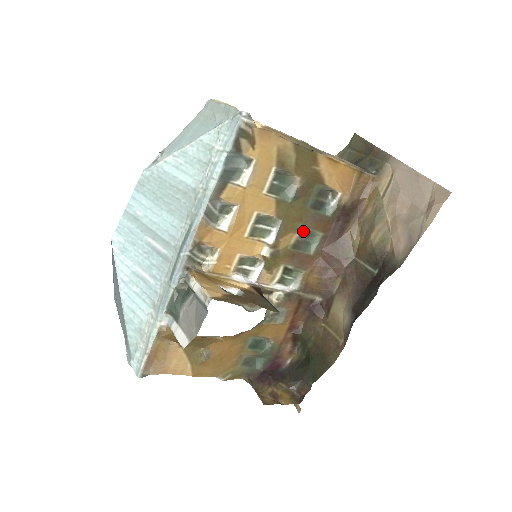
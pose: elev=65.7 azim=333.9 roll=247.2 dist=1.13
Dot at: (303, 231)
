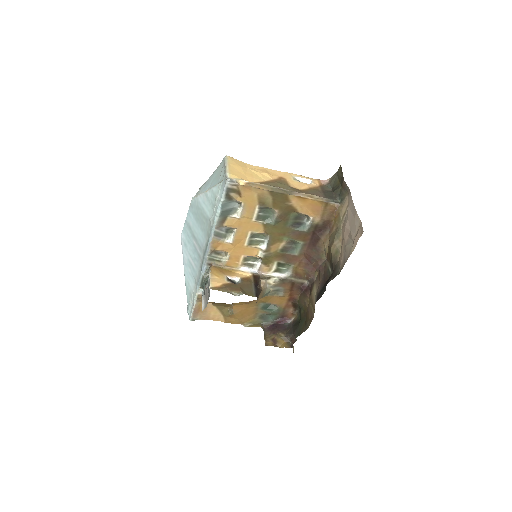
Dot at: (288, 241)
